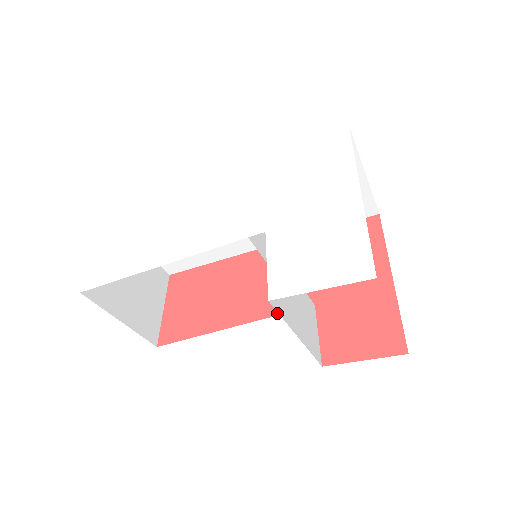
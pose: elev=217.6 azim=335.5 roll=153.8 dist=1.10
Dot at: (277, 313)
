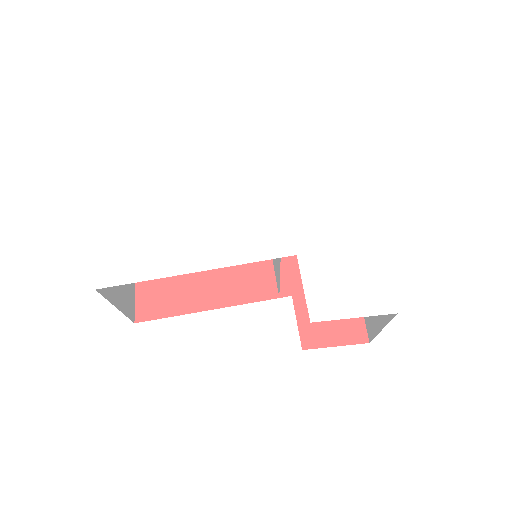
Dot at: (258, 300)
